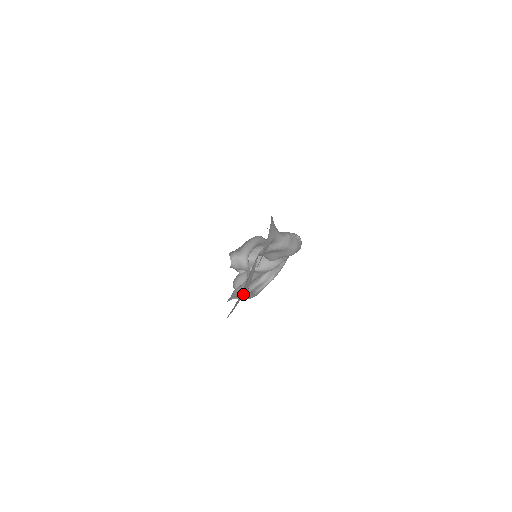
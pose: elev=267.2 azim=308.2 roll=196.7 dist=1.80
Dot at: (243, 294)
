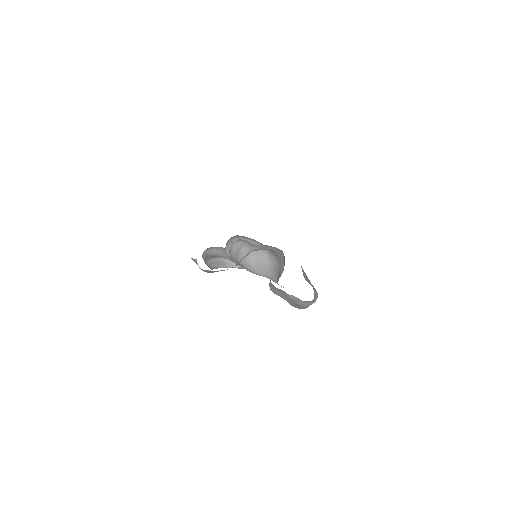
Dot at: occluded
